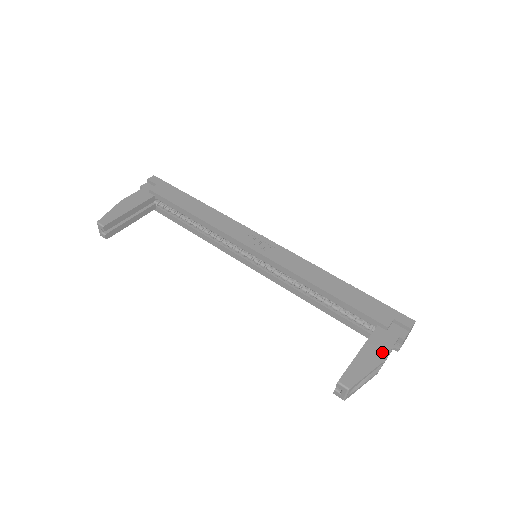
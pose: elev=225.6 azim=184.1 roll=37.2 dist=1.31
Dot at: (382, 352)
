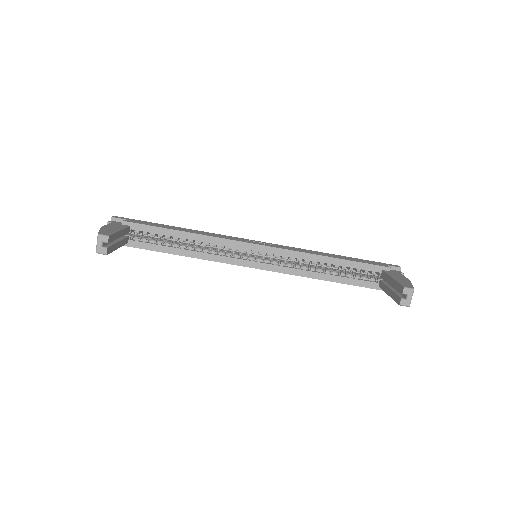
Dot at: (403, 277)
